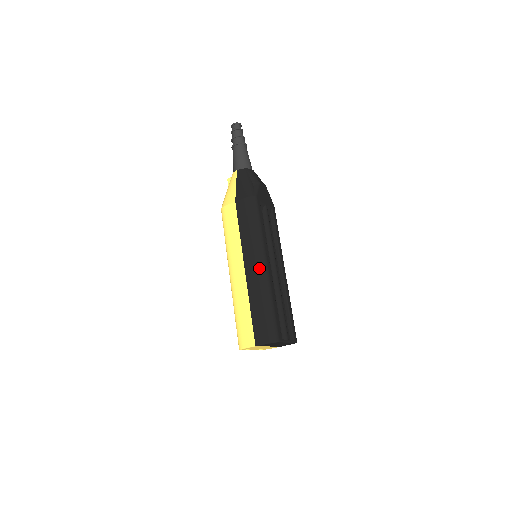
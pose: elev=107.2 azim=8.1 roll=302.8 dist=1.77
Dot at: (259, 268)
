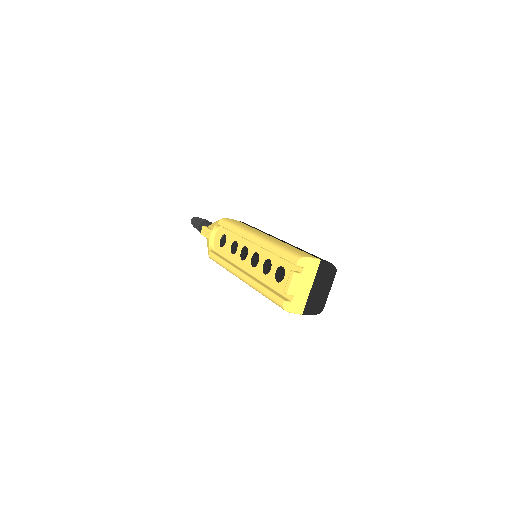
Dot at: occluded
